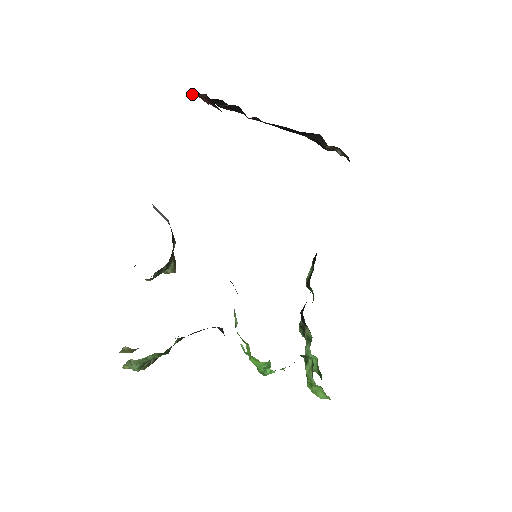
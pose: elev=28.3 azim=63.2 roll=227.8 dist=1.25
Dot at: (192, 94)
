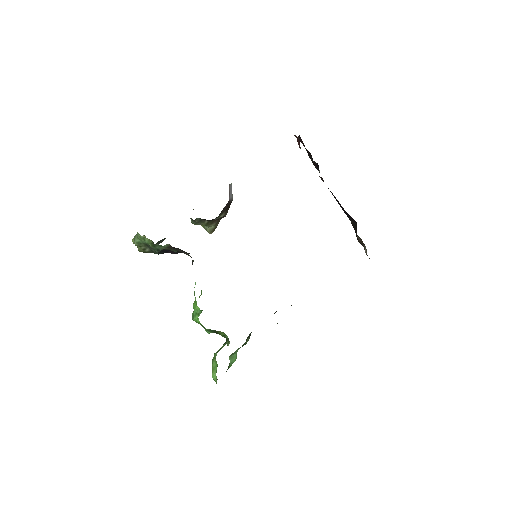
Dot at: (300, 140)
